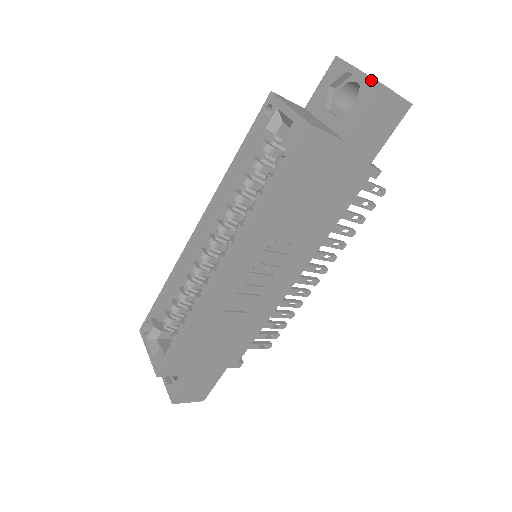
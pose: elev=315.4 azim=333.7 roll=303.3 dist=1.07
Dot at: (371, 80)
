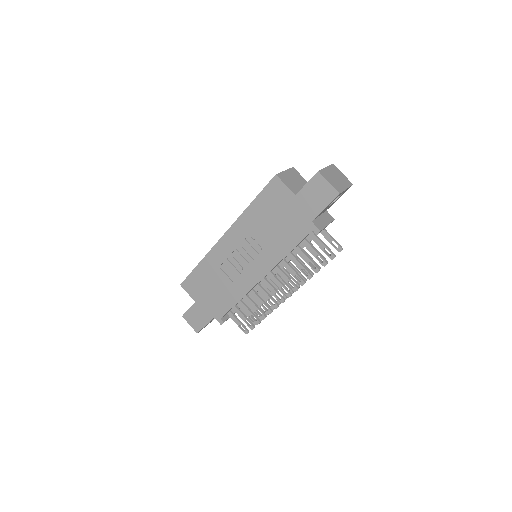
Dot at: (320, 170)
